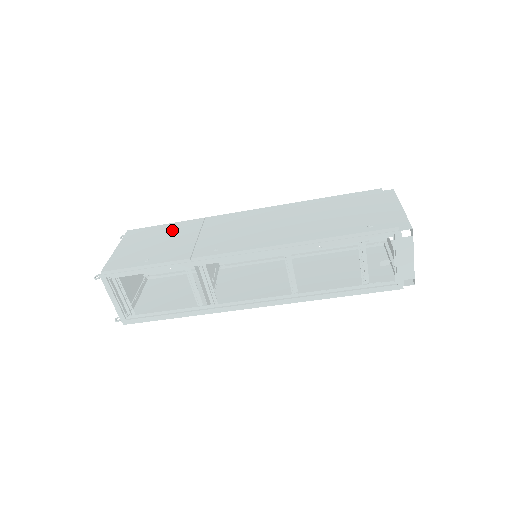
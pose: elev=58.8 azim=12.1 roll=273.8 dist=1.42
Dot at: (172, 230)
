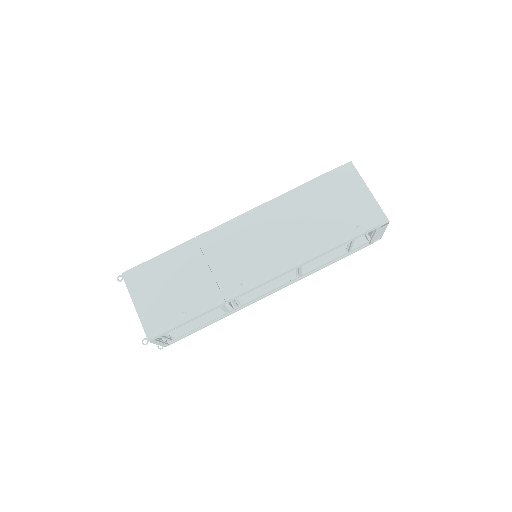
Dot at: (175, 264)
